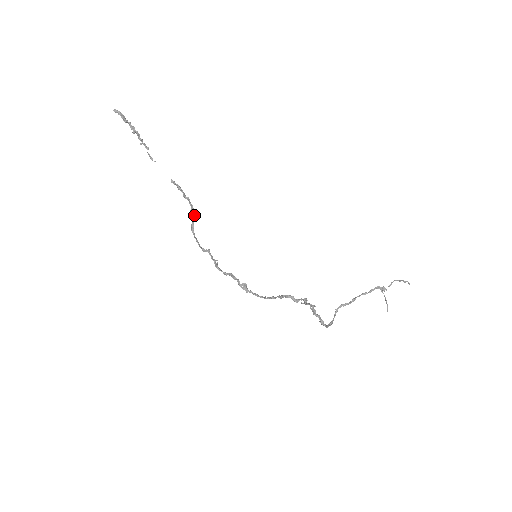
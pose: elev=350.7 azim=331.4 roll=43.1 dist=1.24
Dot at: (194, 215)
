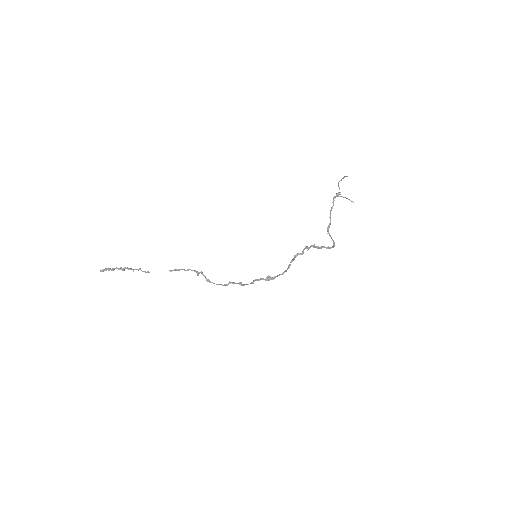
Dot at: occluded
